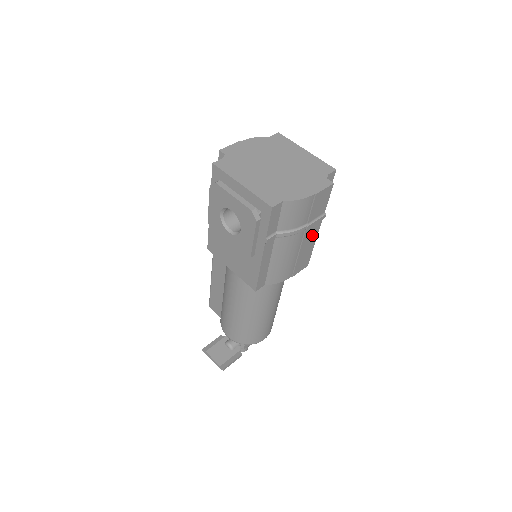
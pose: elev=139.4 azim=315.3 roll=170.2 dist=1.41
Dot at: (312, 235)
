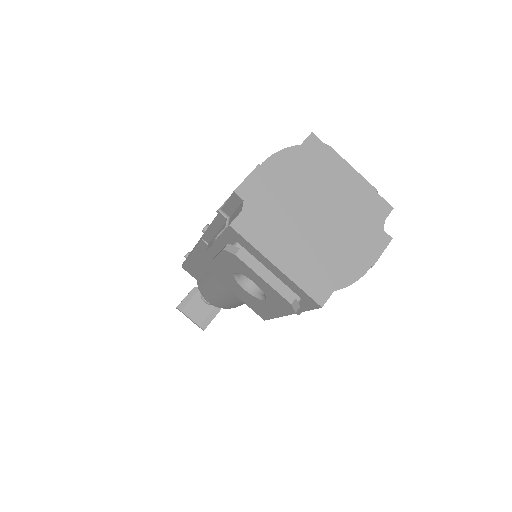
Dot at: occluded
